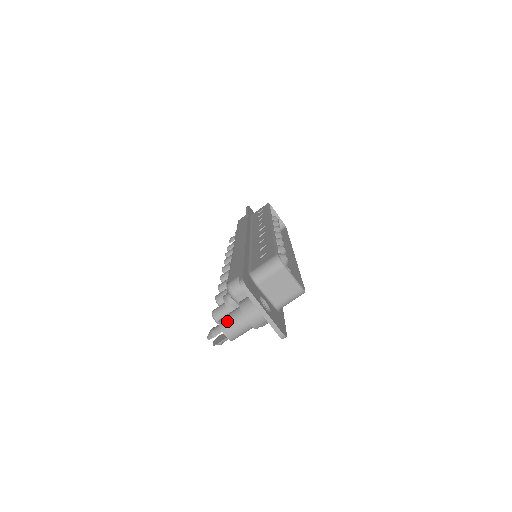
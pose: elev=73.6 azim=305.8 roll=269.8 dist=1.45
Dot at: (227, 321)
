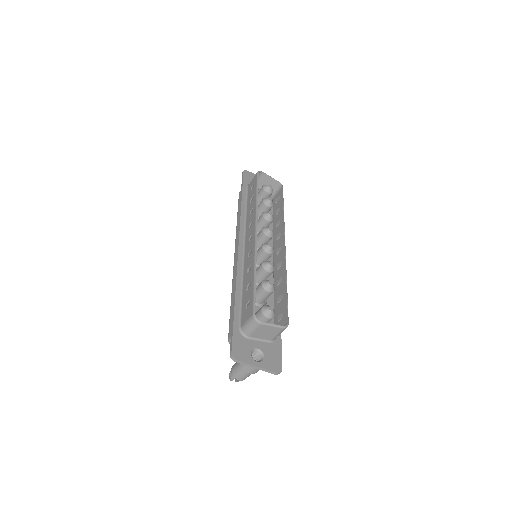
Dot at: (236, 372)
